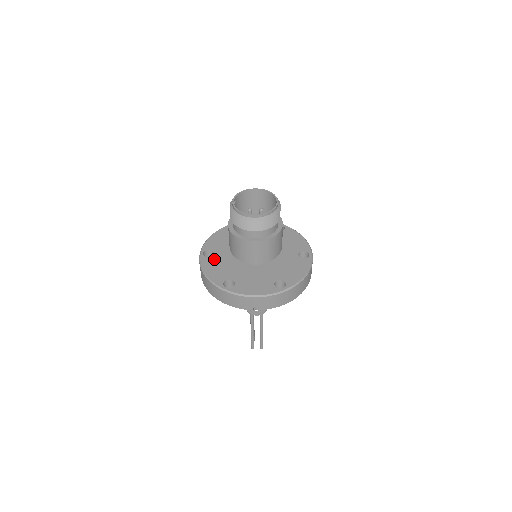
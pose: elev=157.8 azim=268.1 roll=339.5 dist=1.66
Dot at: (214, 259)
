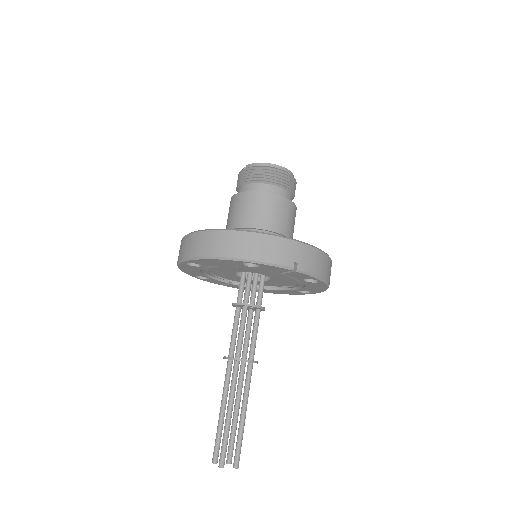
Dot at: occluded
